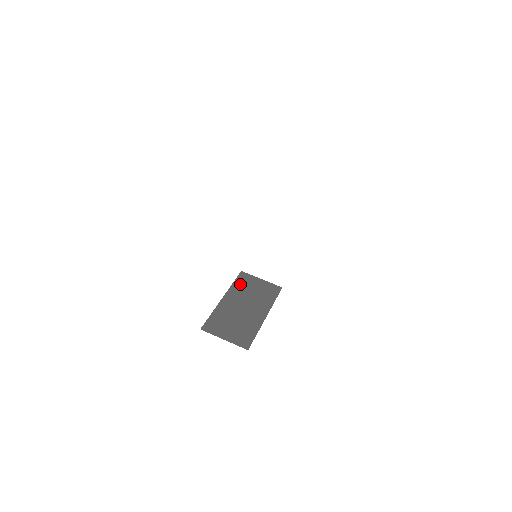
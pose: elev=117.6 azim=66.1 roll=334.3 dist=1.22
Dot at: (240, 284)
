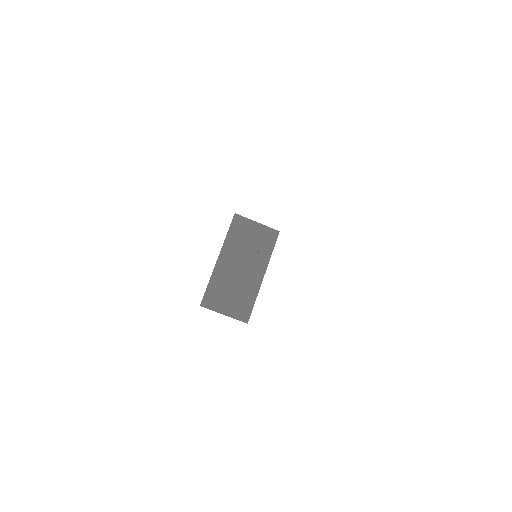
Dot at: (235, 234)
